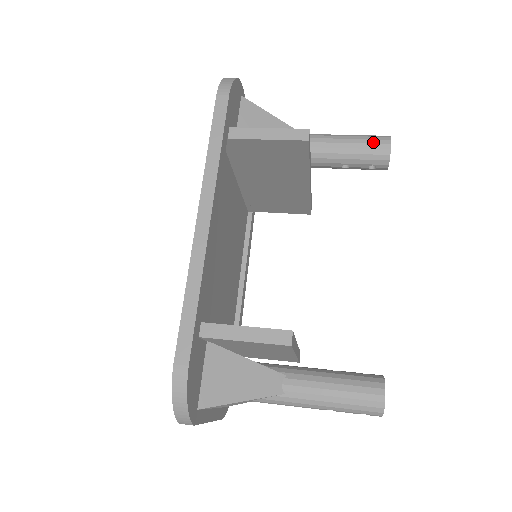
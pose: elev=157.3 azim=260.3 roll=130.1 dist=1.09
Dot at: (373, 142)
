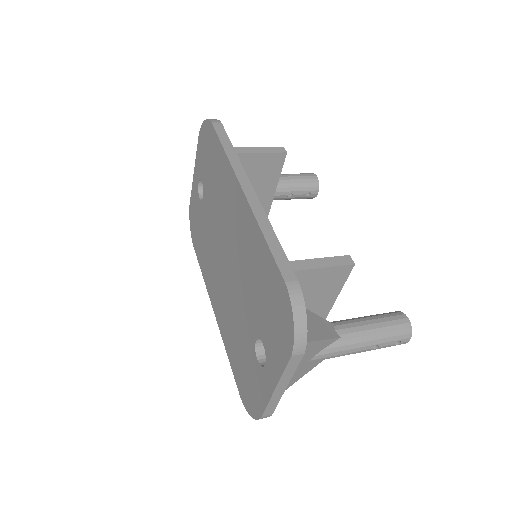
Dot at: (305, 175)
